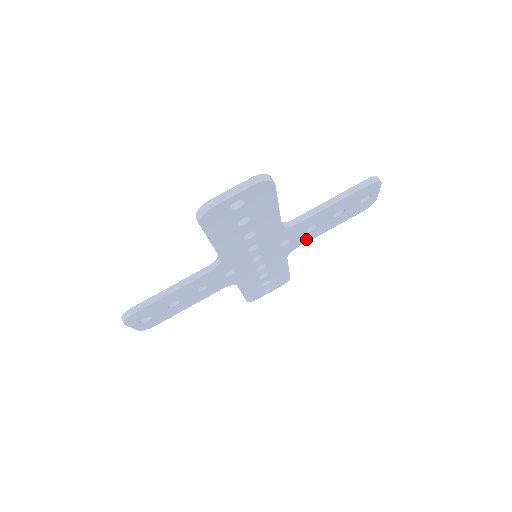
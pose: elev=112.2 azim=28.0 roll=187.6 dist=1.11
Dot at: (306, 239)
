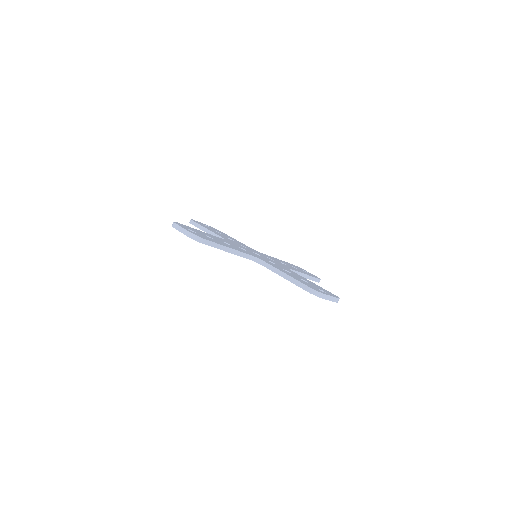
Dot at: occluded
